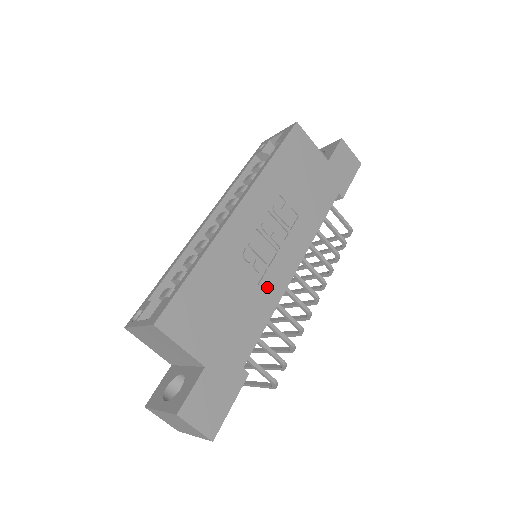
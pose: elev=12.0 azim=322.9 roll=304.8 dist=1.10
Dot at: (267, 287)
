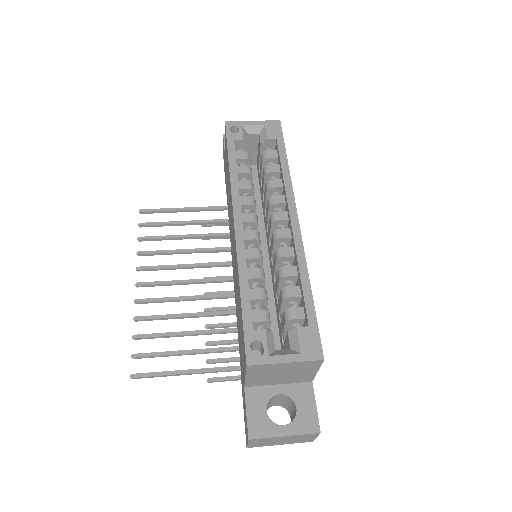
Dot at: occluded
